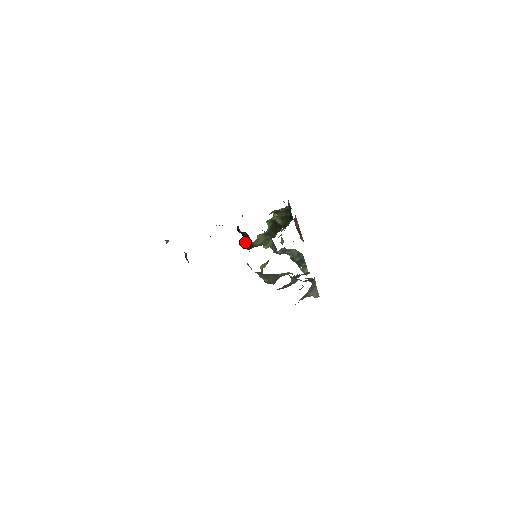
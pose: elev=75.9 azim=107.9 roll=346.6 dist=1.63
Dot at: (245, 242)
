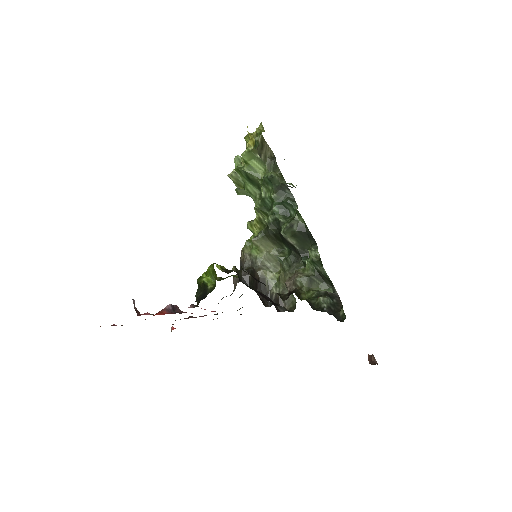
Dot at: (255, 285)
